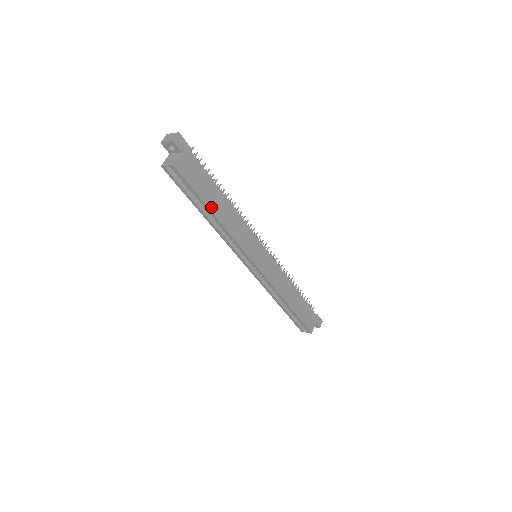
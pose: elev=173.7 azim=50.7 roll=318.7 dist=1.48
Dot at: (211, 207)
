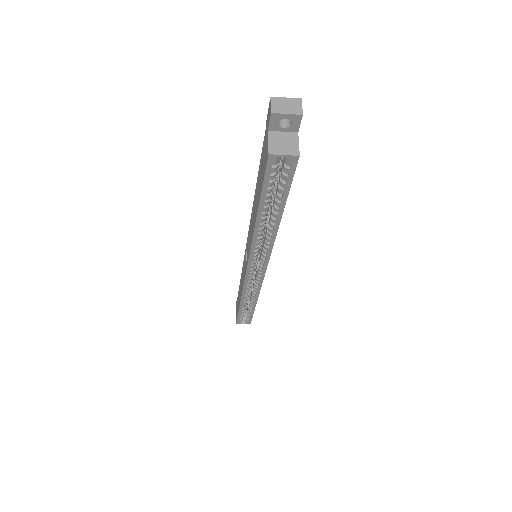
Dot at: (282, 209)
